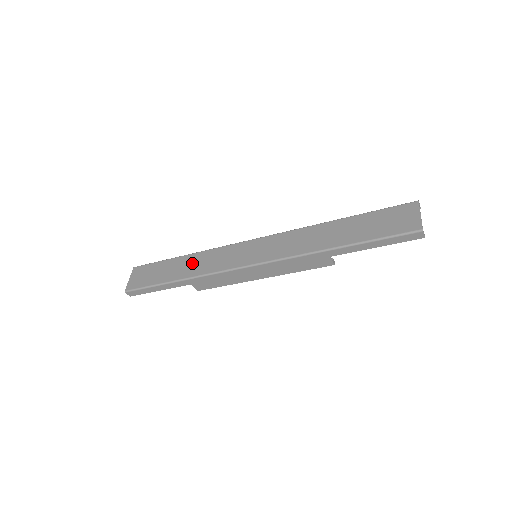
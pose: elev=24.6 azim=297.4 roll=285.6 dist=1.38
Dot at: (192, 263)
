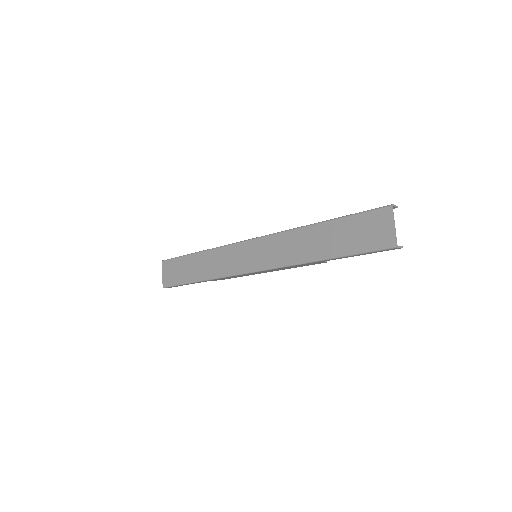
Dot at: (205, 263)
